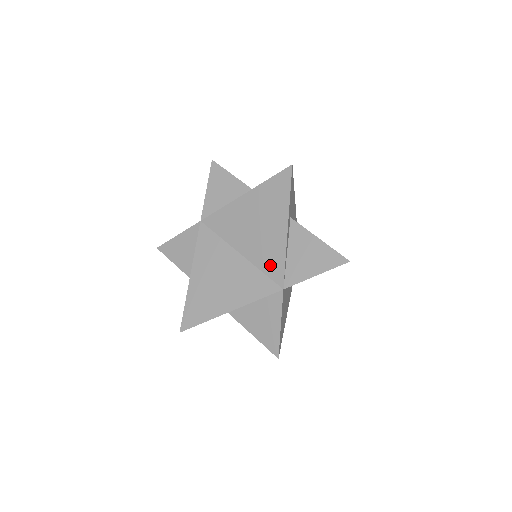
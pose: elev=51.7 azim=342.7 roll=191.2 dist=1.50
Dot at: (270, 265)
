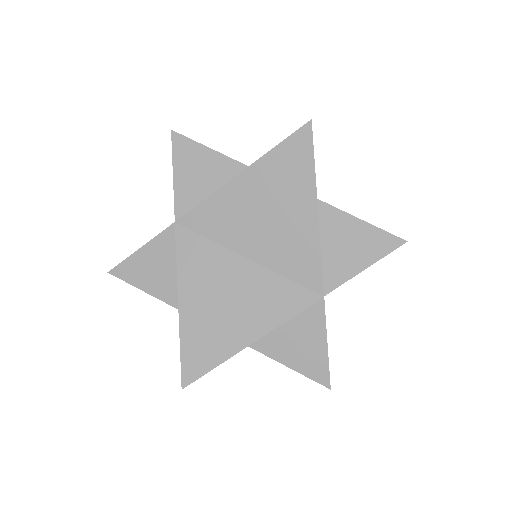
Dot at: (298, 267)
